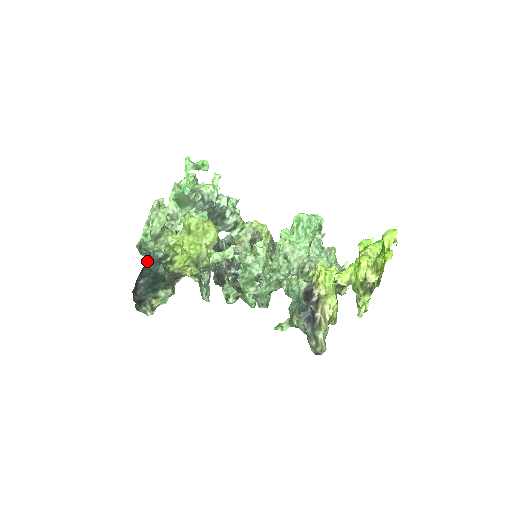
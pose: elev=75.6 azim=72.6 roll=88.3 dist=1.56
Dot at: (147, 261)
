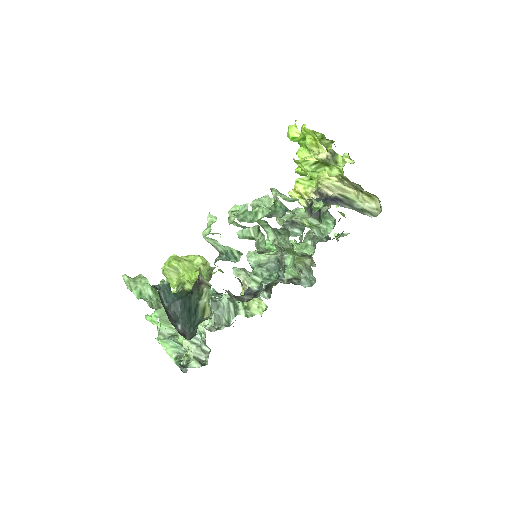
Dot at: (158, 291)
